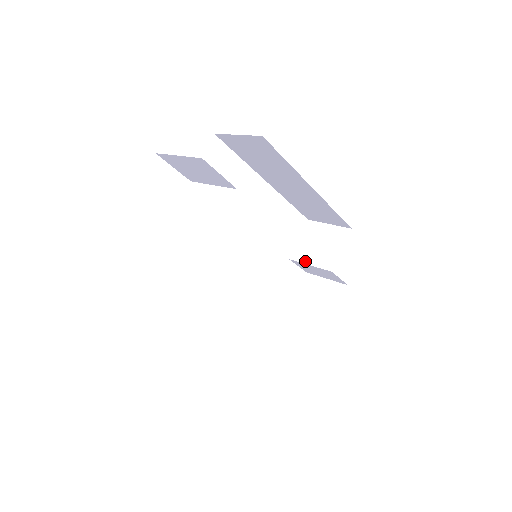
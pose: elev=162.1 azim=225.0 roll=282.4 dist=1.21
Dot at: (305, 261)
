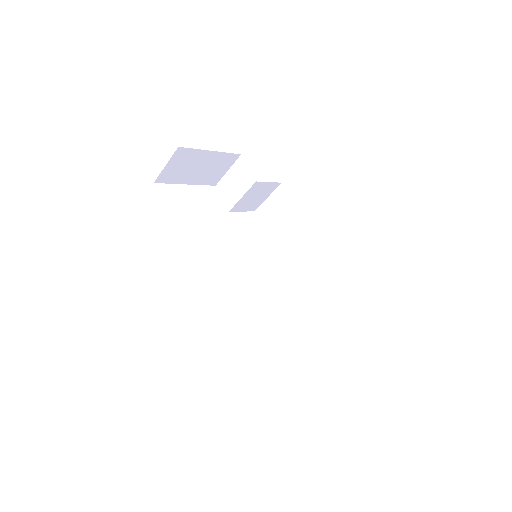
Dot at: (303, 321)
